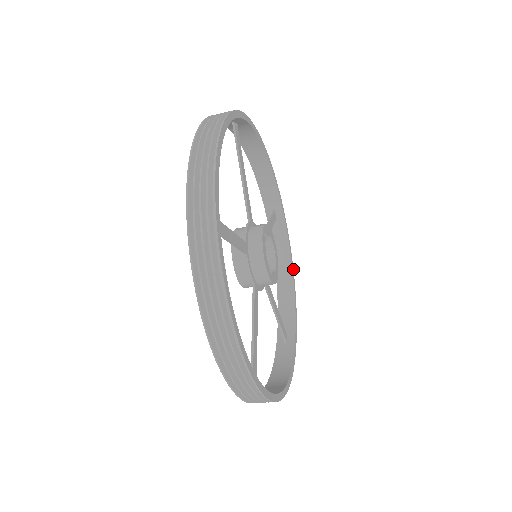
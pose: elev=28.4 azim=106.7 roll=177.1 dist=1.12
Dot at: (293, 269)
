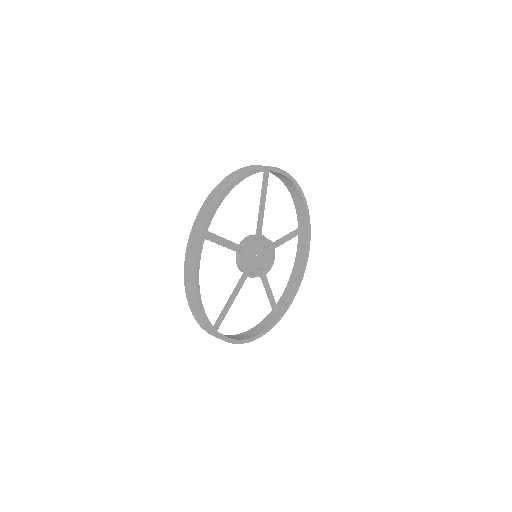
Dot at: (305, 269)
